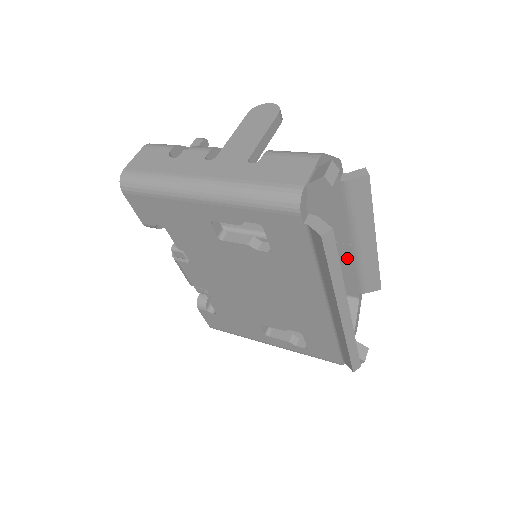
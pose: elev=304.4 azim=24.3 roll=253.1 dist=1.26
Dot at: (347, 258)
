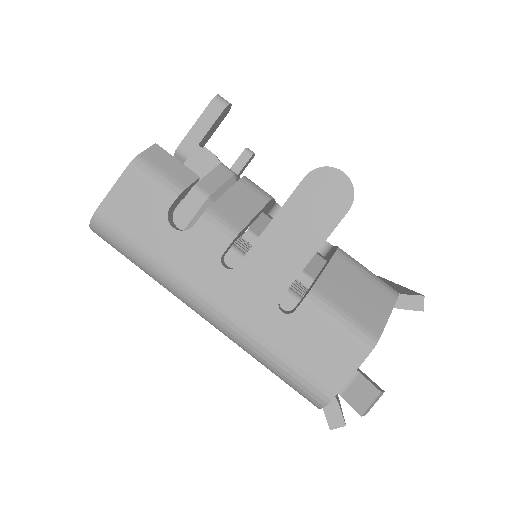
Dot at: occluded
